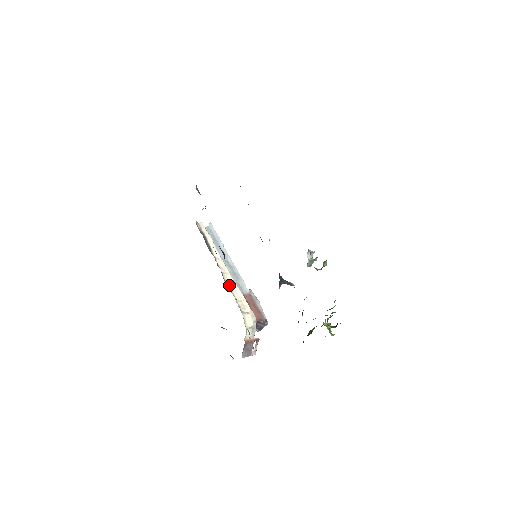
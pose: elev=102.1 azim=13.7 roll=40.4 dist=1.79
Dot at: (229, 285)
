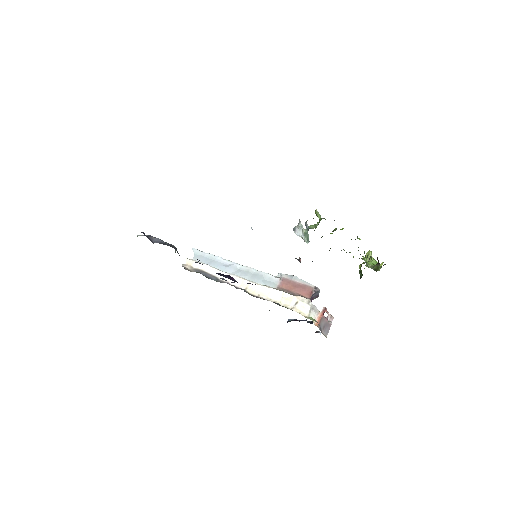
Dot at: (260, 295)
